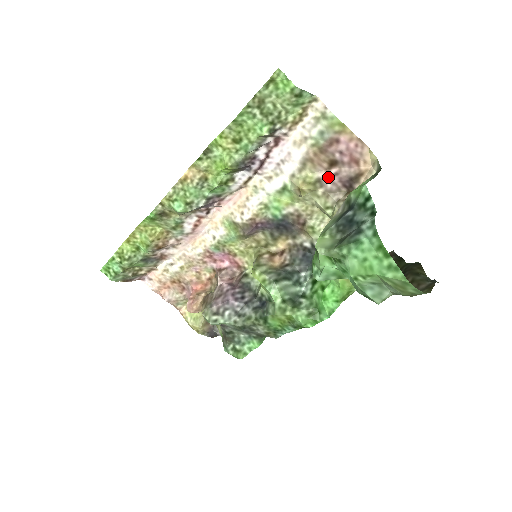
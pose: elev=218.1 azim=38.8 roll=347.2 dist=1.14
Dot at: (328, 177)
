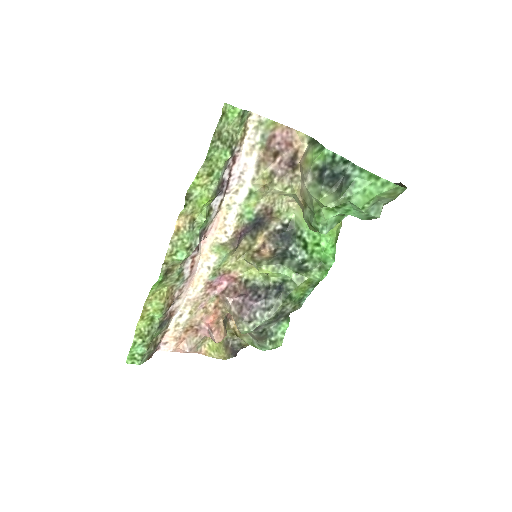
Dot at: (276, 166)
